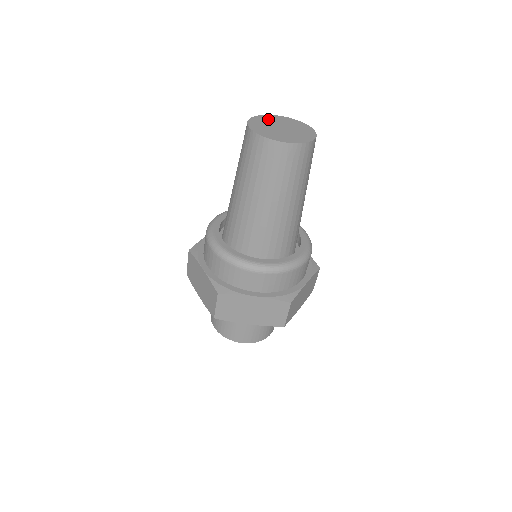
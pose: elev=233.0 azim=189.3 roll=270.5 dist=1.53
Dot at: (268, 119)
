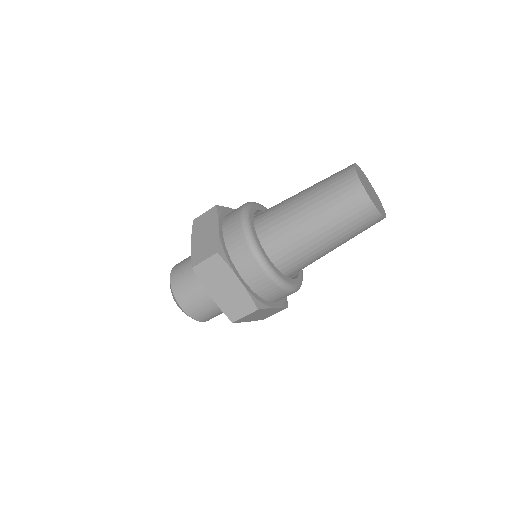
Dot at: (360, 173)
